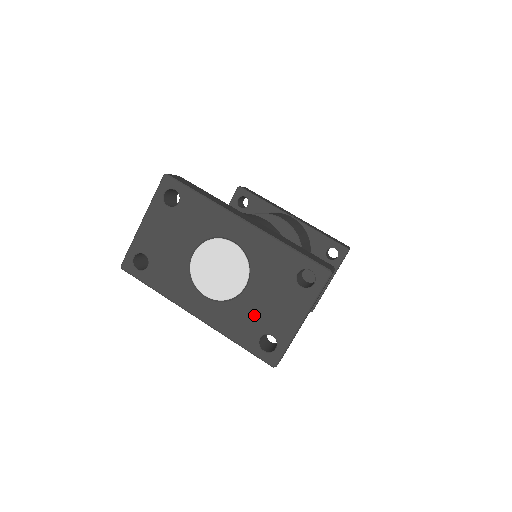
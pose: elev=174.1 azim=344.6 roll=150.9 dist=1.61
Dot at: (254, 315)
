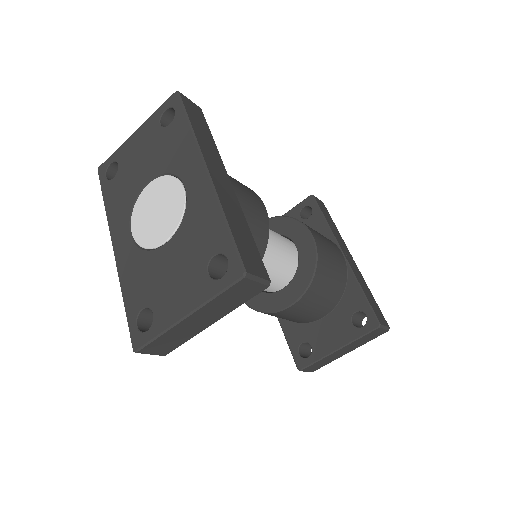
Dot at: (153, 279)
